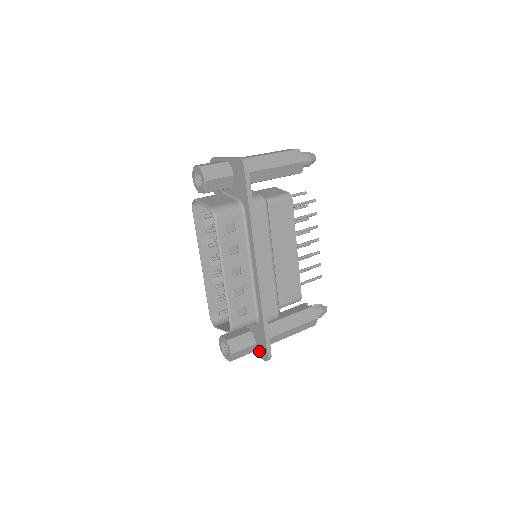
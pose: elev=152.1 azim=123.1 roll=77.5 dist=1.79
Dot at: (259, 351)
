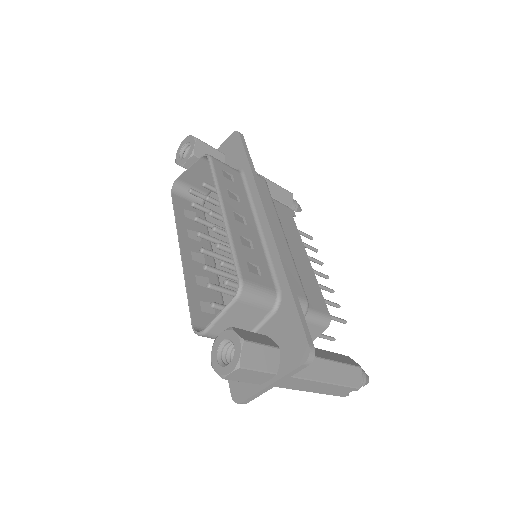
Dot at: (288, 358)
